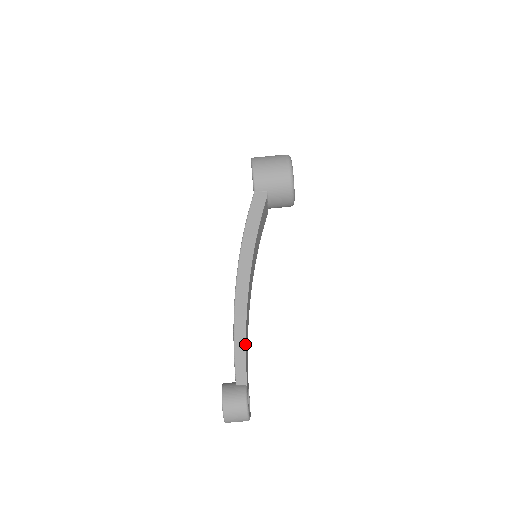
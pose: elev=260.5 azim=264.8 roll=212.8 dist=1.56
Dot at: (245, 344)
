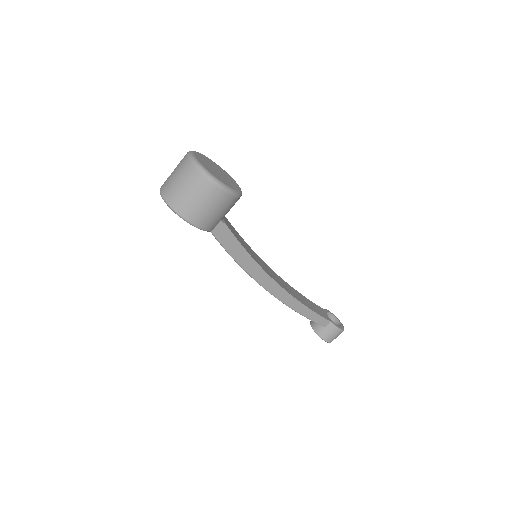
Dot at: (311, 311)
